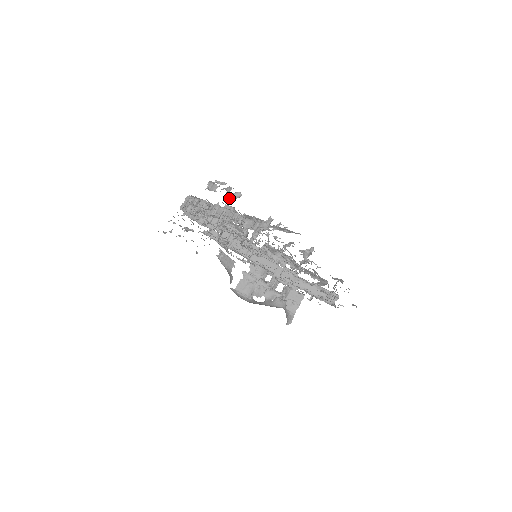
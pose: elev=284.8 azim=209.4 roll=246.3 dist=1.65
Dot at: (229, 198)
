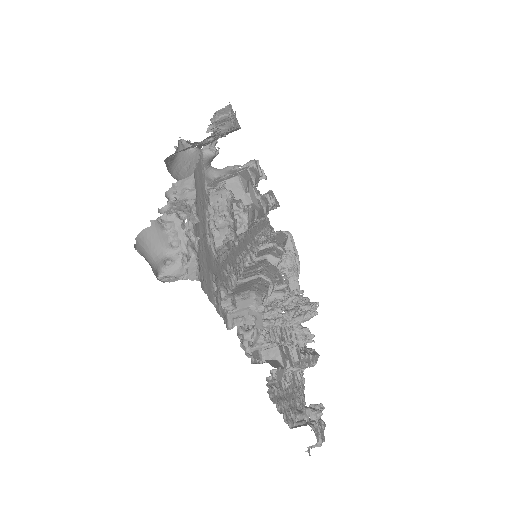
Dot at: occluded
